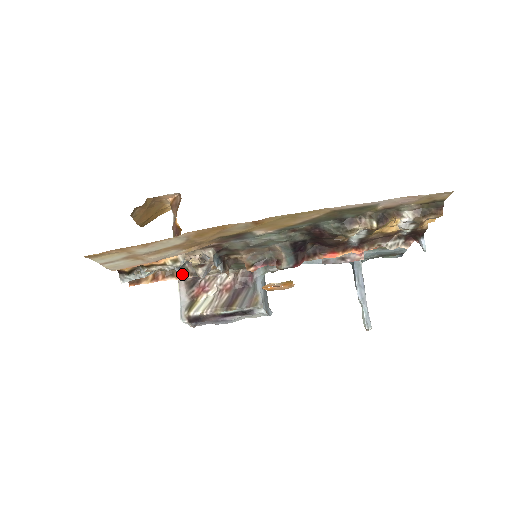
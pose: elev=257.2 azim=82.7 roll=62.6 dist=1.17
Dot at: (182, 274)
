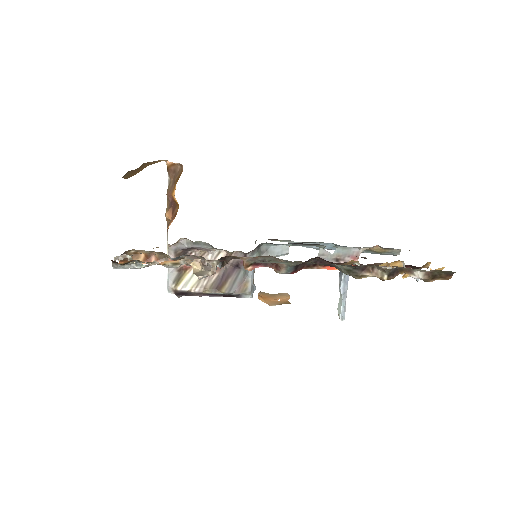
Dot at: occluded
